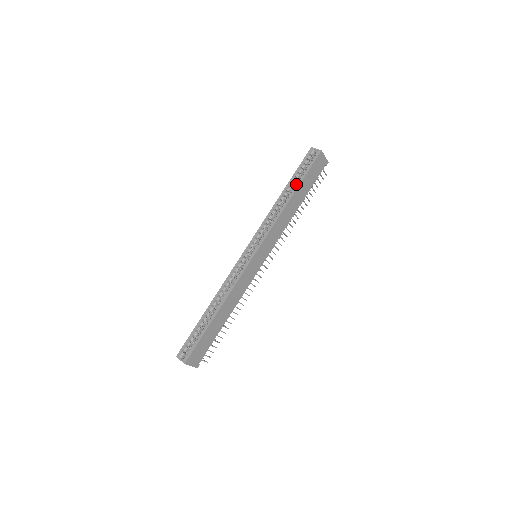
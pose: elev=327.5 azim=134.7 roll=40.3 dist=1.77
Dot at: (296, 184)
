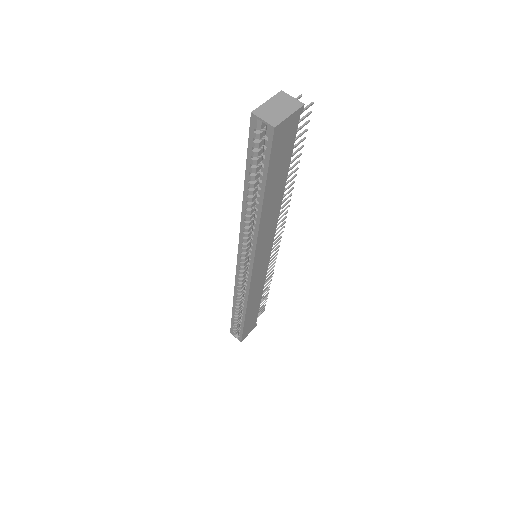
Dot at: (259, 175)
